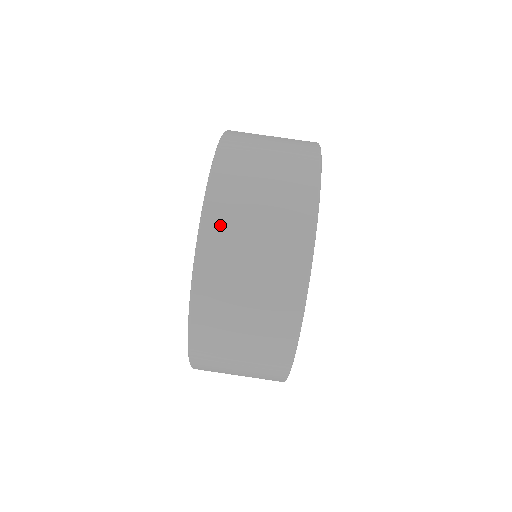
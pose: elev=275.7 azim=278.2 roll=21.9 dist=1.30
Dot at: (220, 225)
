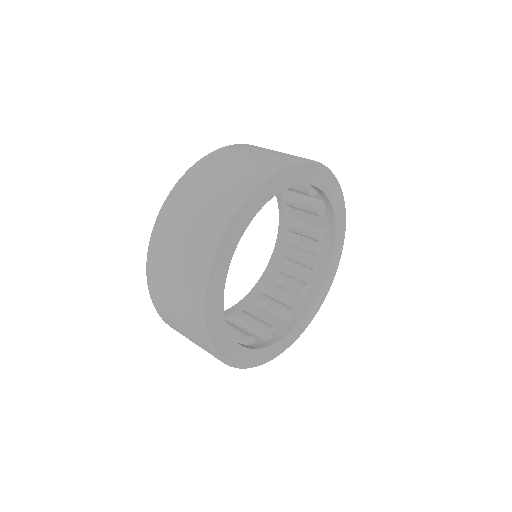
Dot at: (243, 147)
